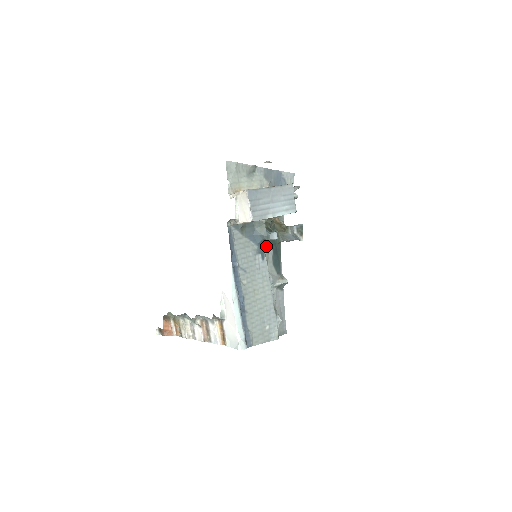
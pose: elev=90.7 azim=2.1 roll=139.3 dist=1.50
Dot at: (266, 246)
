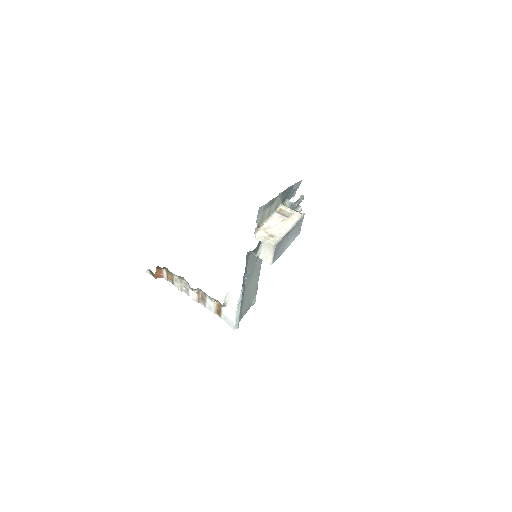
Dot at: occluded
